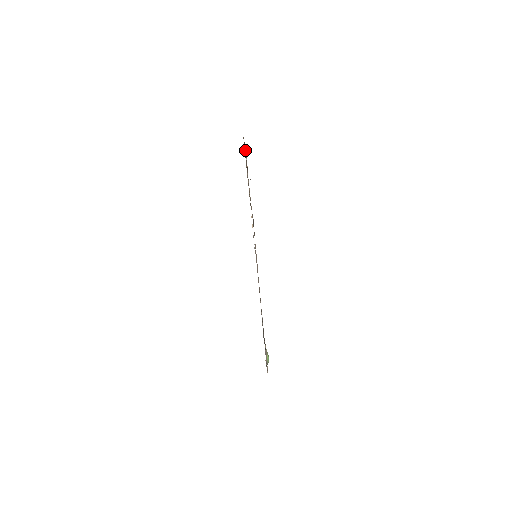
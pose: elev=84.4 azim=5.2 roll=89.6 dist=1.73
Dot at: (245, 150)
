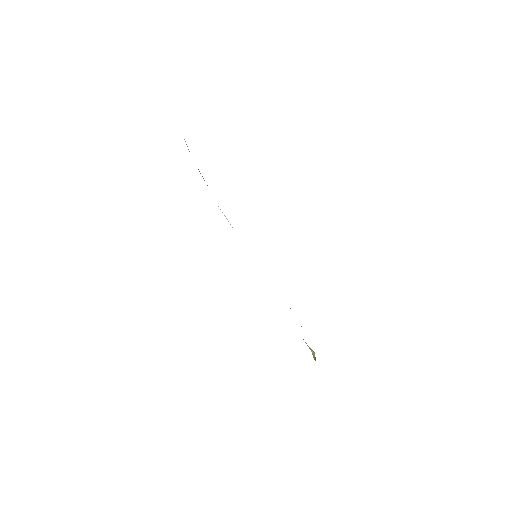
Dot at: occluded
